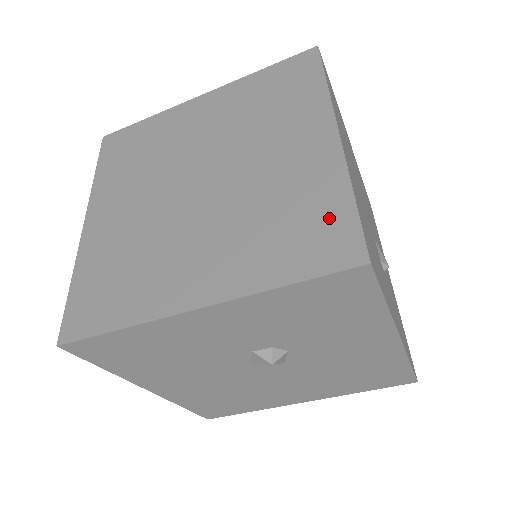
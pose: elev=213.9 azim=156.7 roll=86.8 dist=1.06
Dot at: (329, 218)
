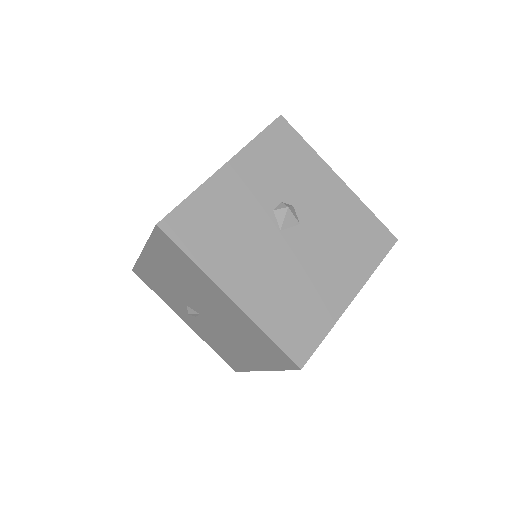
Dot at: occluded
